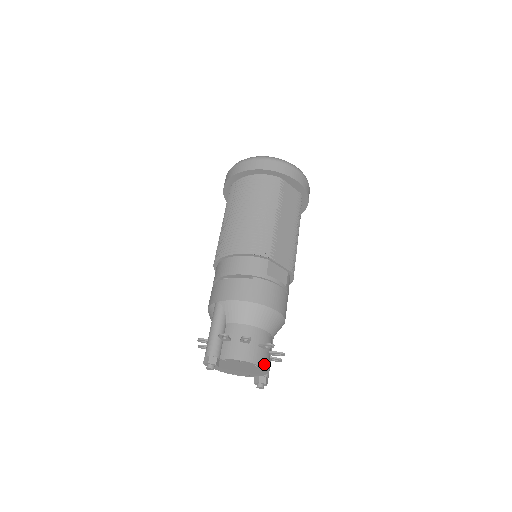
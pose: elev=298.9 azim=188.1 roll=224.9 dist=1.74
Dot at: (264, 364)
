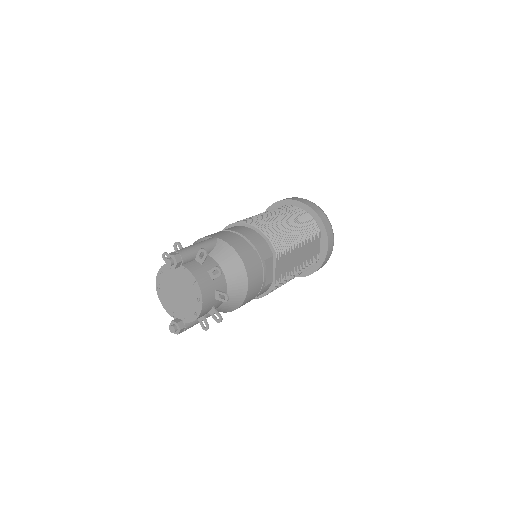
Dot at: (204, 307)
